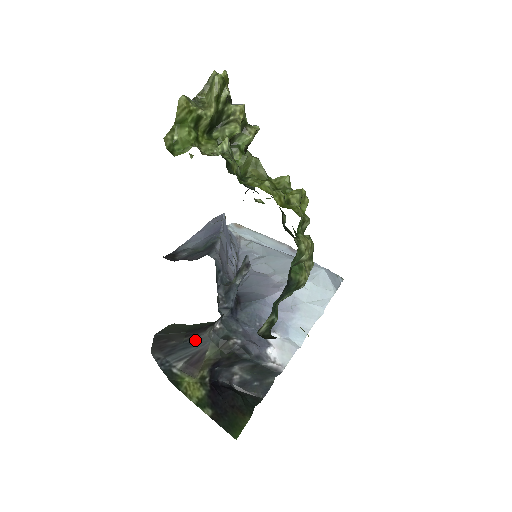
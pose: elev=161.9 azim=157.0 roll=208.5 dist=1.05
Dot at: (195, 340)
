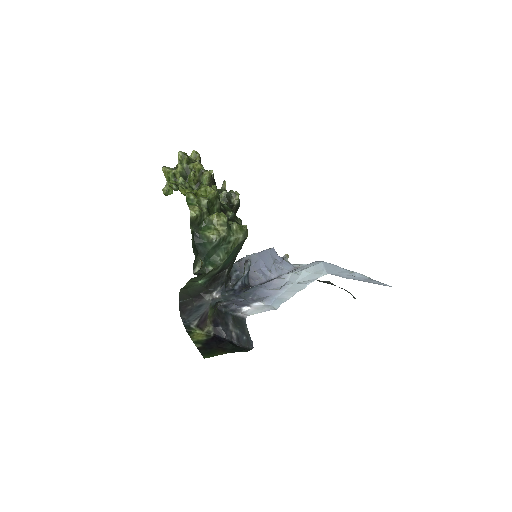
Dot at: (201, 305)
